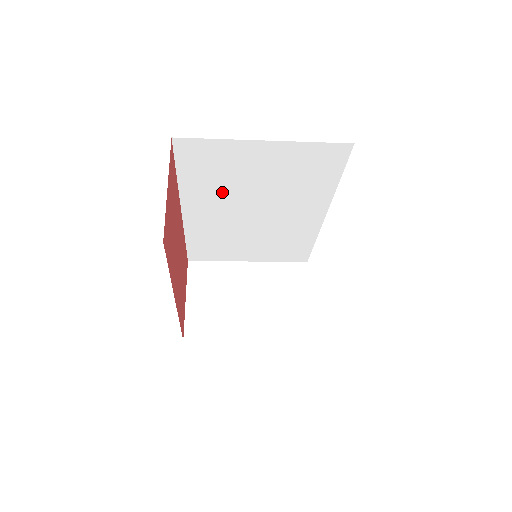
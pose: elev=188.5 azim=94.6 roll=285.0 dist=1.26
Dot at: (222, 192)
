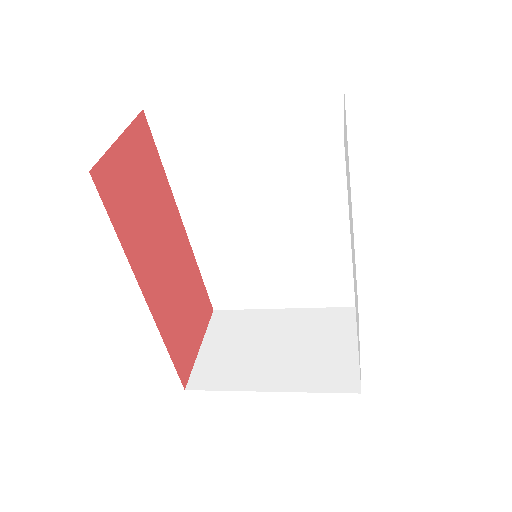
Dot at: (217, 188)
